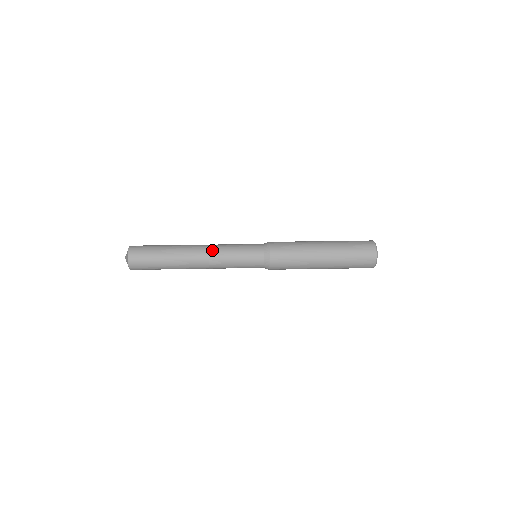
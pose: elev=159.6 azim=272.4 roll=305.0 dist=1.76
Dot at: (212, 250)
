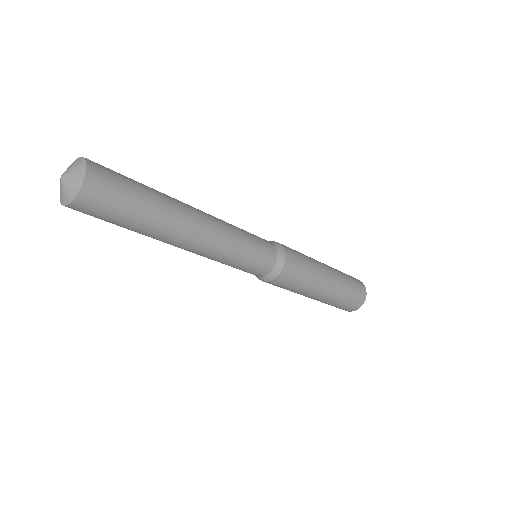
Dot at: (221, 229)
